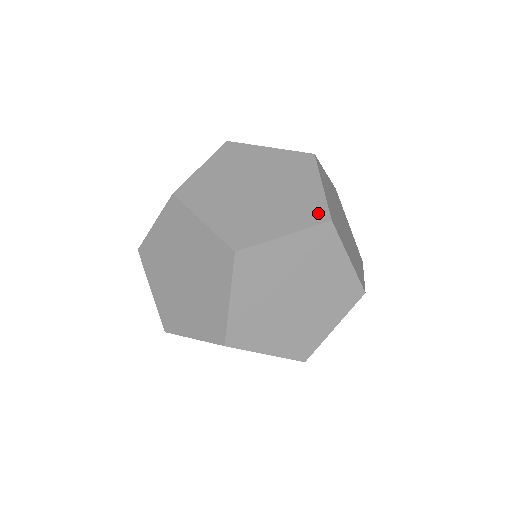
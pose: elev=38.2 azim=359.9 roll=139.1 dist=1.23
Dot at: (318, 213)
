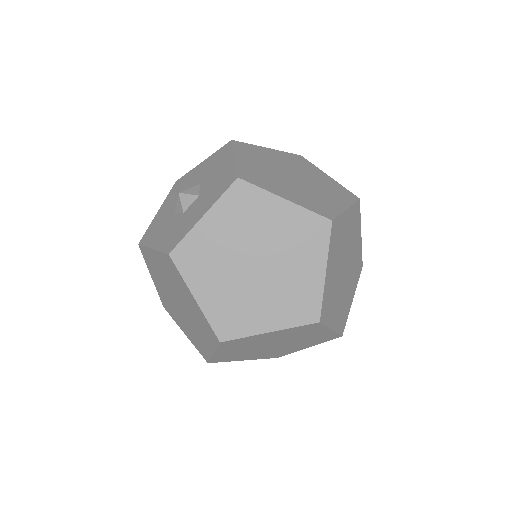
Dot at: (348, 194)
